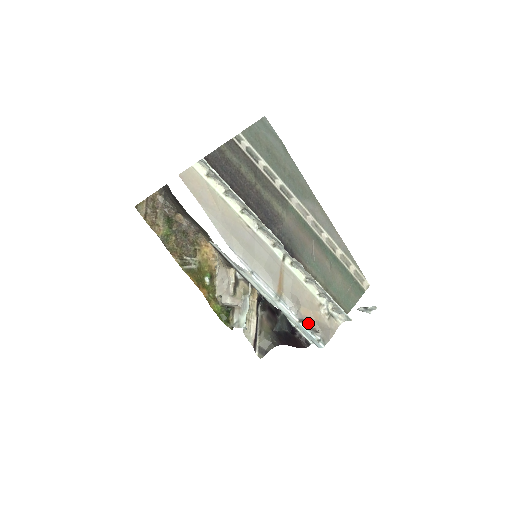
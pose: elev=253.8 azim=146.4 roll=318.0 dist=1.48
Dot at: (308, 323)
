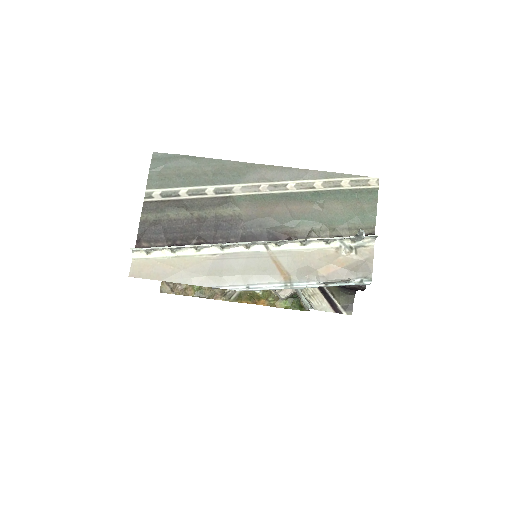
Dot at: (332, 282)
